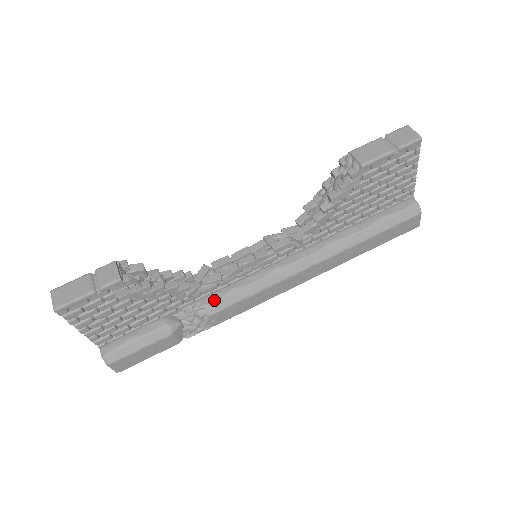
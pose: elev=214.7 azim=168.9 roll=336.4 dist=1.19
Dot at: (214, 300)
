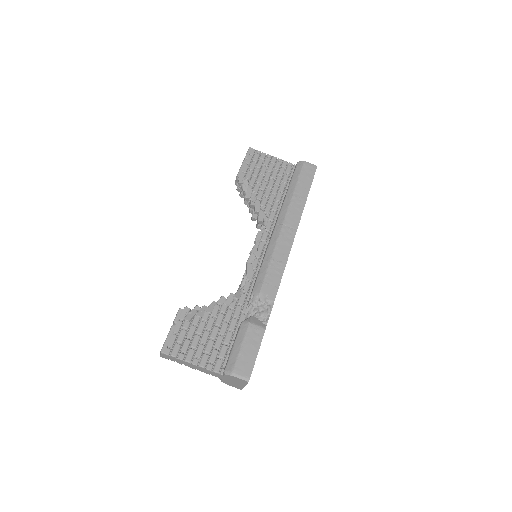
Dot at: (253, 287)
